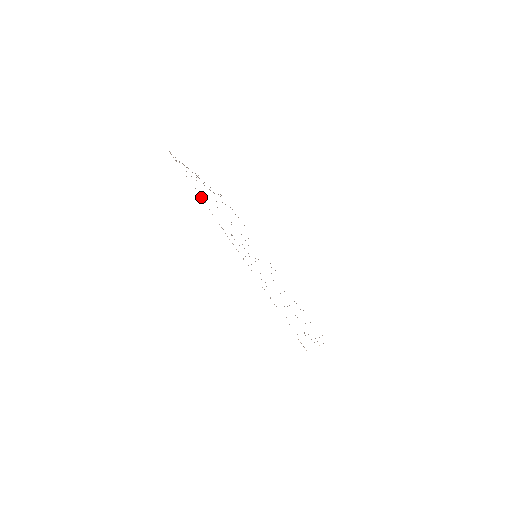
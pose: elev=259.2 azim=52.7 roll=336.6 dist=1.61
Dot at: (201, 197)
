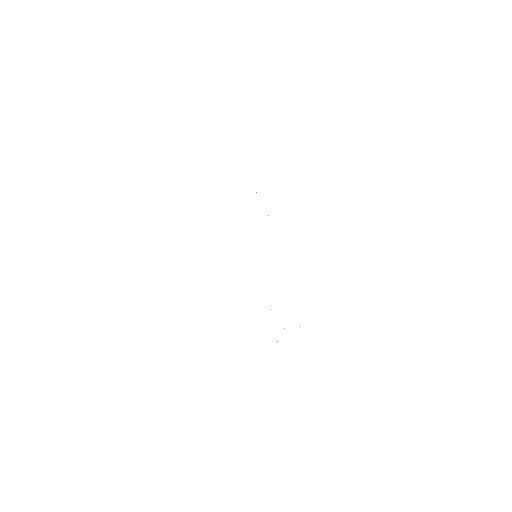
Dot at: occluded
